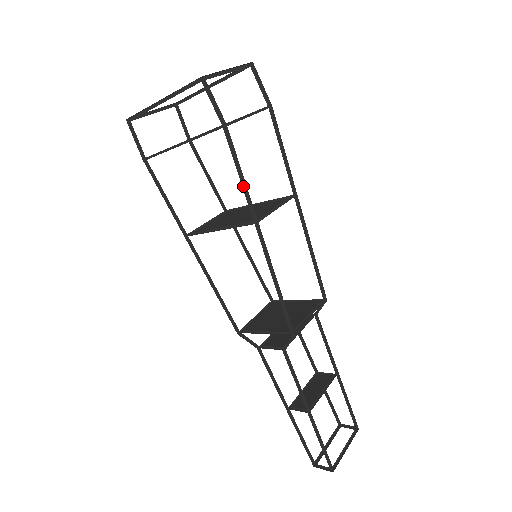
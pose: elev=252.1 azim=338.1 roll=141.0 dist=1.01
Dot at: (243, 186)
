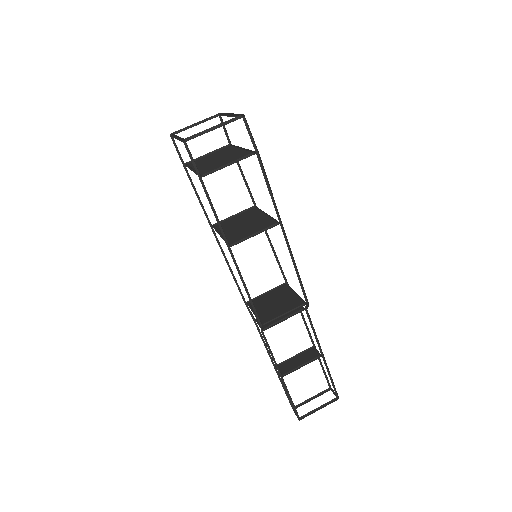
Dot at: (218, 220)
